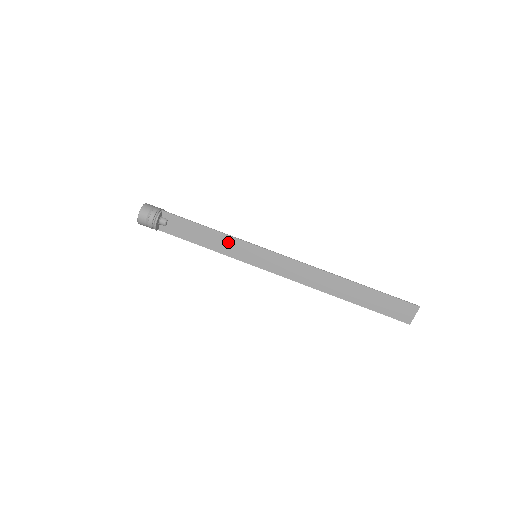
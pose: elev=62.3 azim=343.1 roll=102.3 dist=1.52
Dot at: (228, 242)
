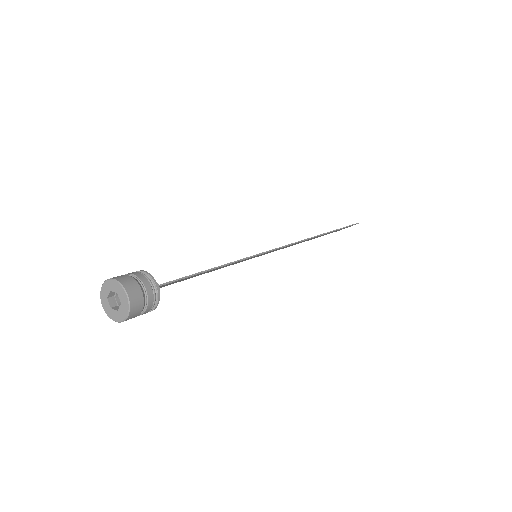
Dot at: occluded
